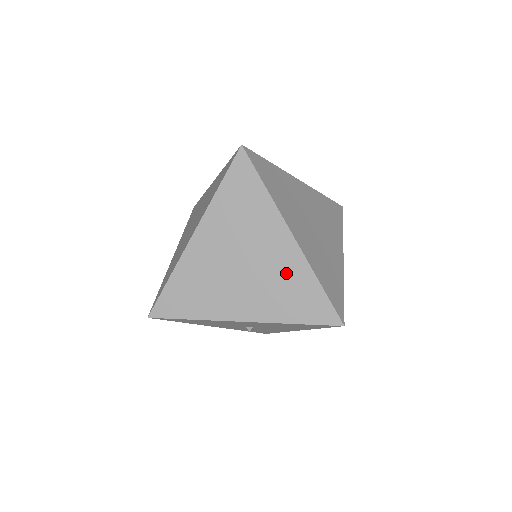
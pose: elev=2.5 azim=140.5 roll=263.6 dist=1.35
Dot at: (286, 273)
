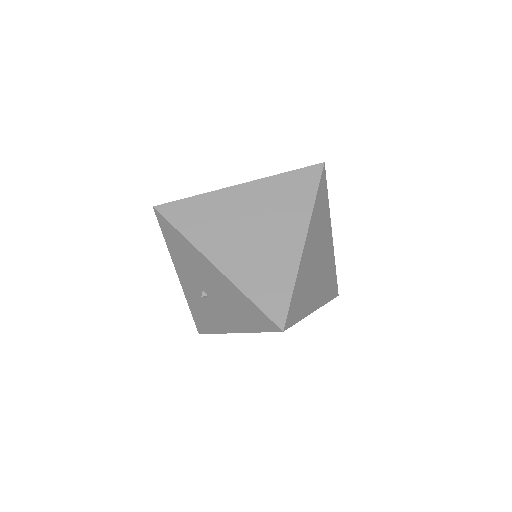
Dot at: (277, 260)
